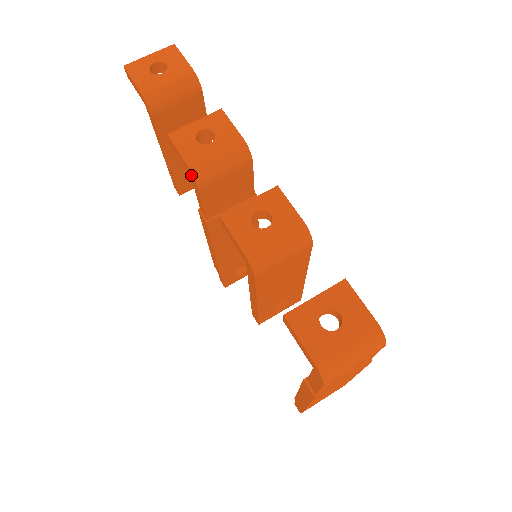
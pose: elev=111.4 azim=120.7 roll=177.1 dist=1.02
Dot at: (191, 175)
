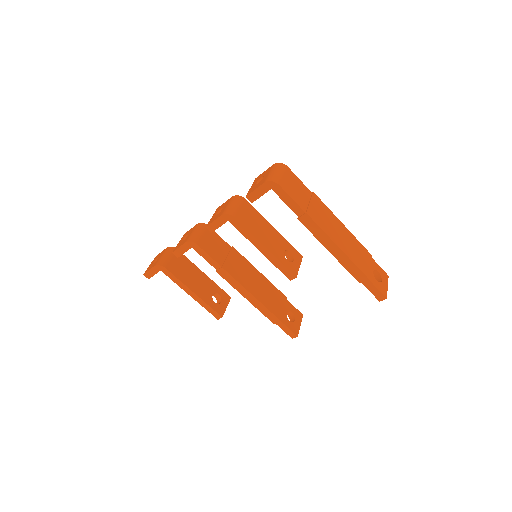
Dot at: (190, 245)
